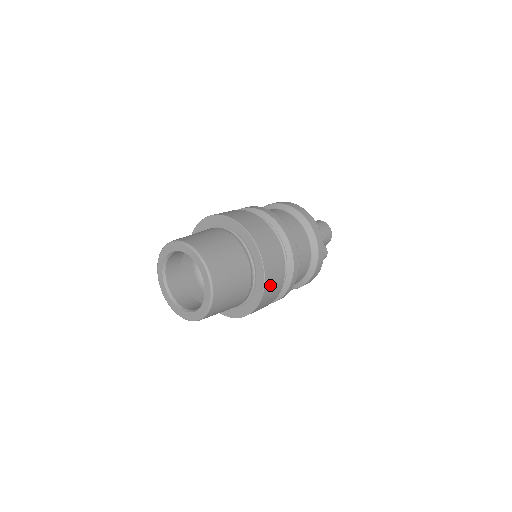
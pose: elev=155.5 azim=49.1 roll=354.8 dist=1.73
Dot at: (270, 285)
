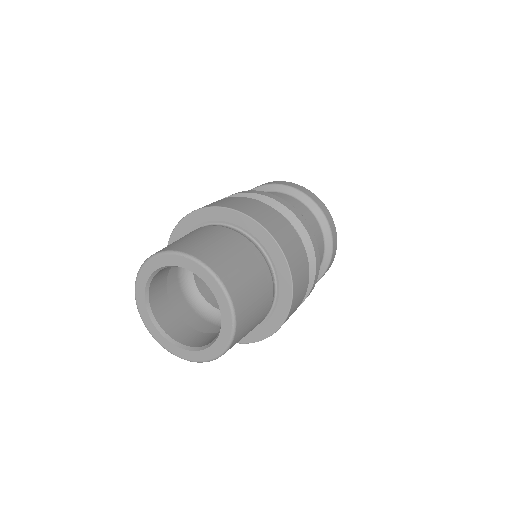
Dot at: (288, 318)
